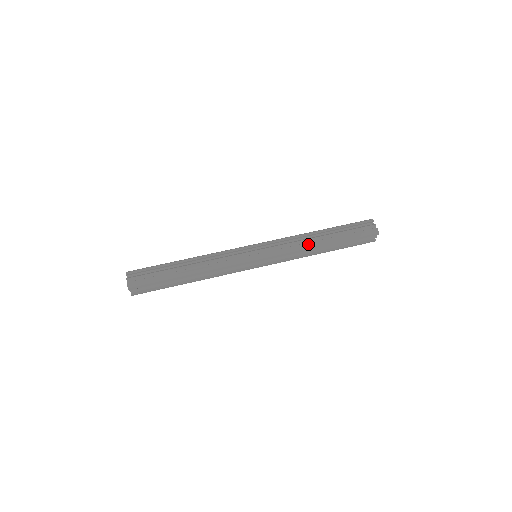
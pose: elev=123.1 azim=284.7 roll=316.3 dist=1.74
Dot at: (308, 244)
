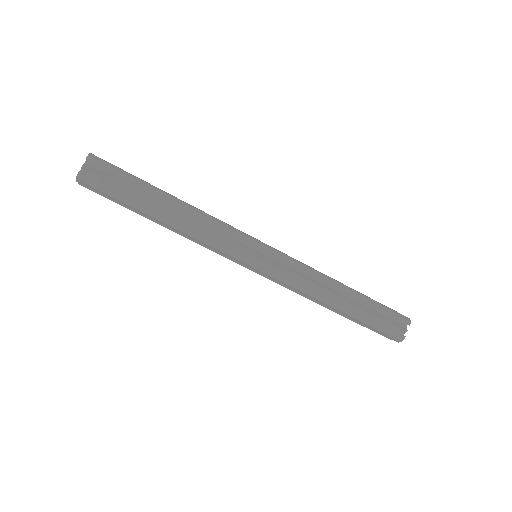
Dot at: (320, 296)
